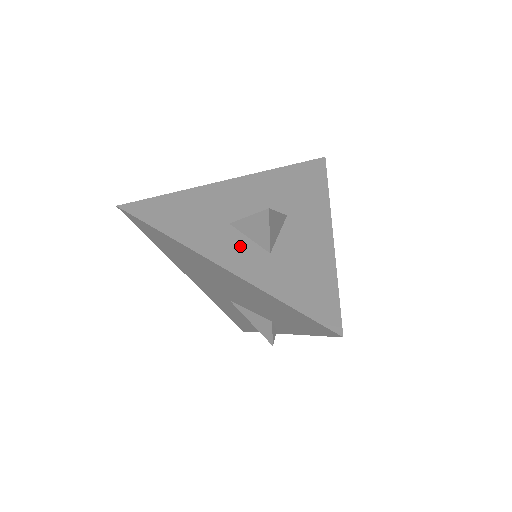
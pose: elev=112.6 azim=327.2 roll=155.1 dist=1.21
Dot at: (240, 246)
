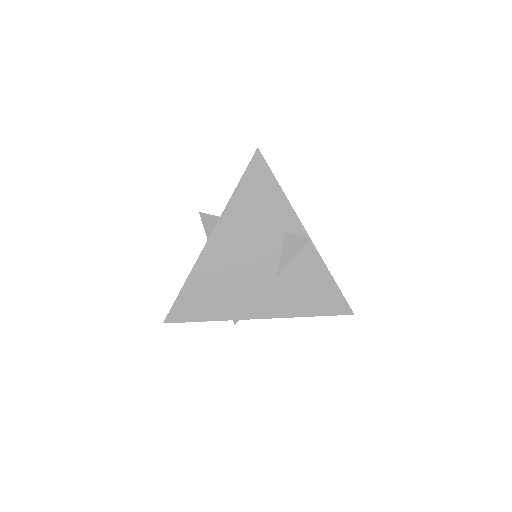
Dot at: occluded
